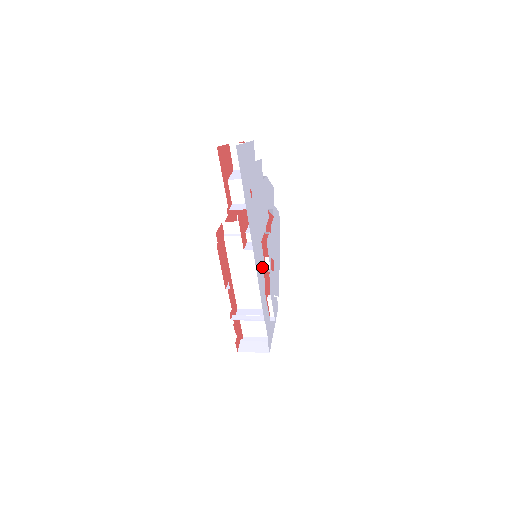
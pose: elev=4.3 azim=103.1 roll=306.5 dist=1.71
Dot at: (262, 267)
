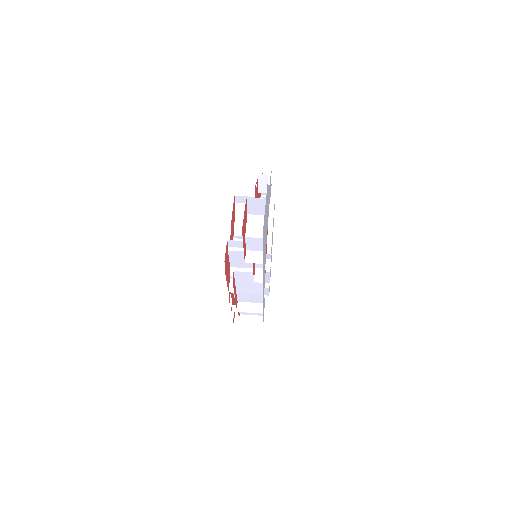
Dot at: occluded
